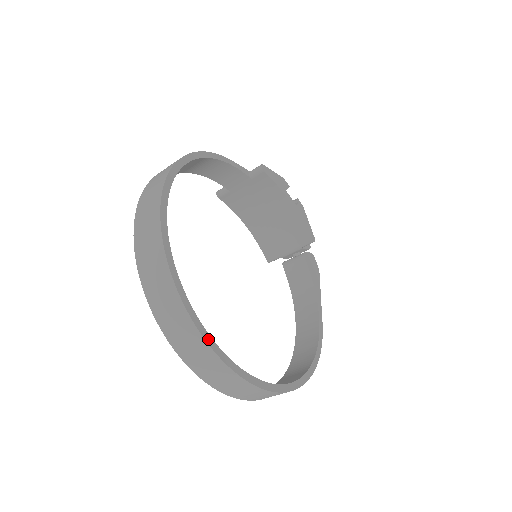
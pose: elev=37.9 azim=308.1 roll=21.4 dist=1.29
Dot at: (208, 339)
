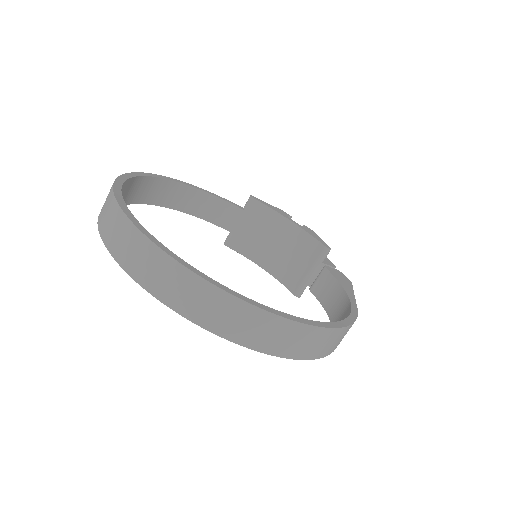
Dot at: (154, 240)
